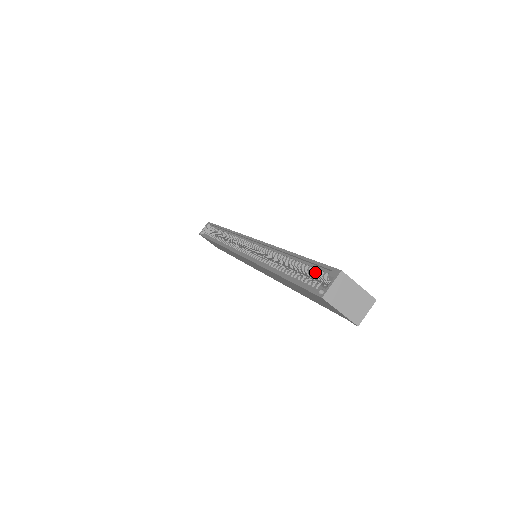
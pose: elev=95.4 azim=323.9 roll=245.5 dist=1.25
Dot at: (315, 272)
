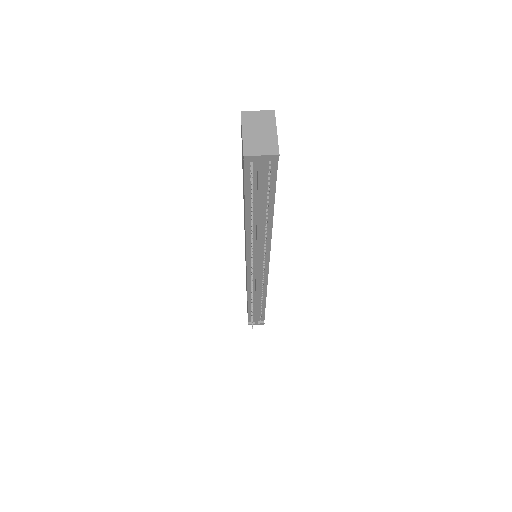
Dot at: occluded
